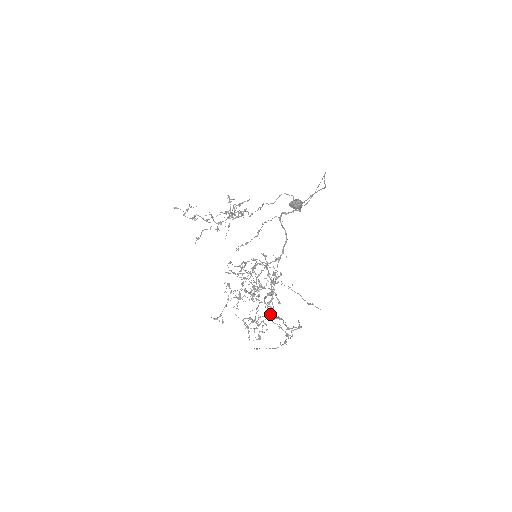
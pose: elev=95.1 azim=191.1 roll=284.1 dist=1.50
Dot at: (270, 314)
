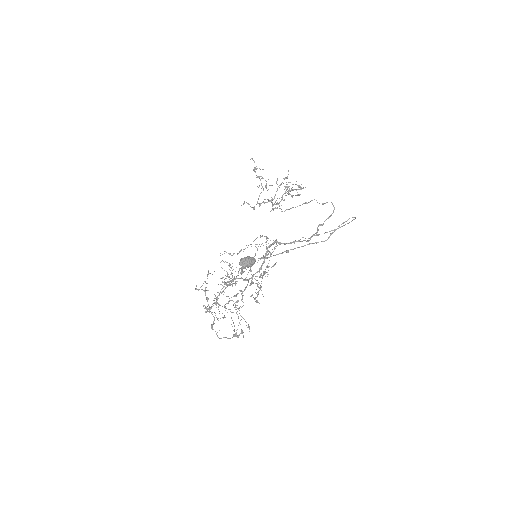
Dot at: (242, 306)
